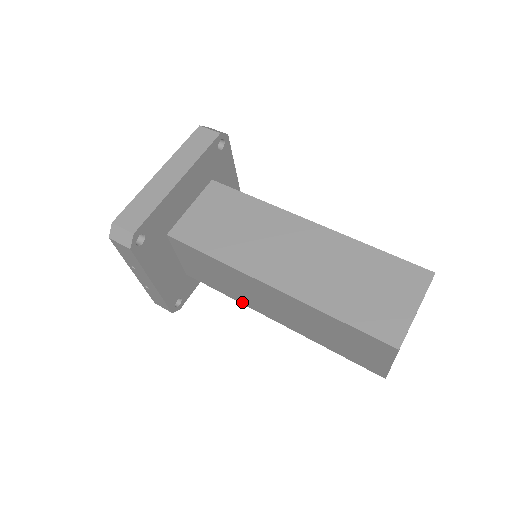
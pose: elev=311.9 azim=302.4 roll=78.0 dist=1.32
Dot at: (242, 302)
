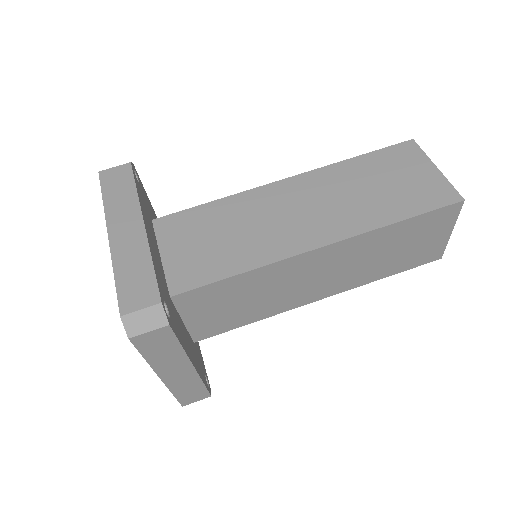
Dot at: occluded
